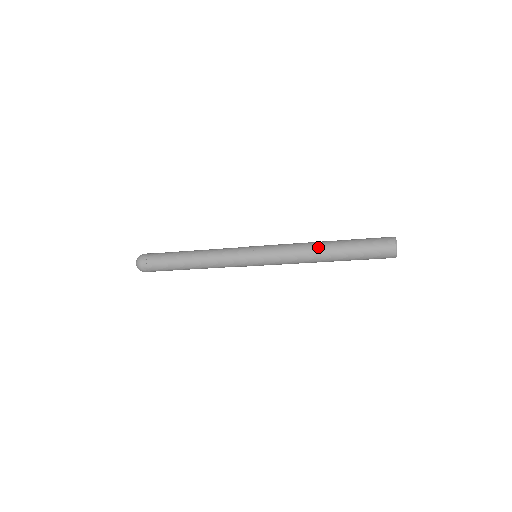
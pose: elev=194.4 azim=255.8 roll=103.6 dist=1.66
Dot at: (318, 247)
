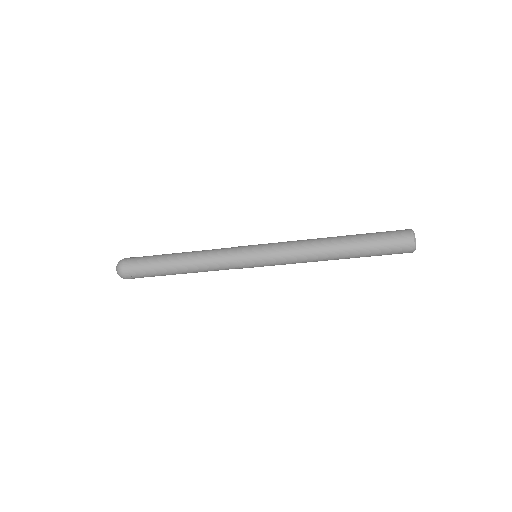
Dot at: (327, 237)
